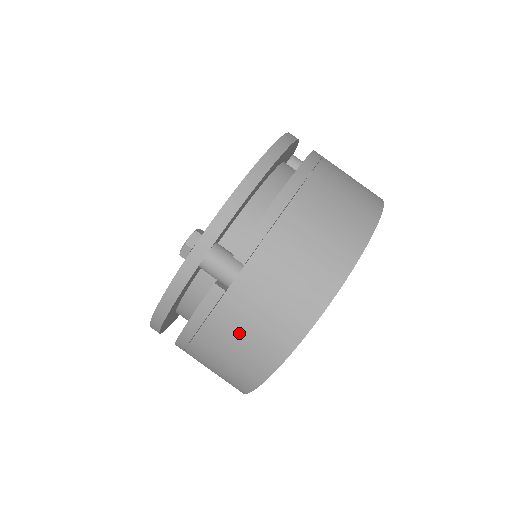
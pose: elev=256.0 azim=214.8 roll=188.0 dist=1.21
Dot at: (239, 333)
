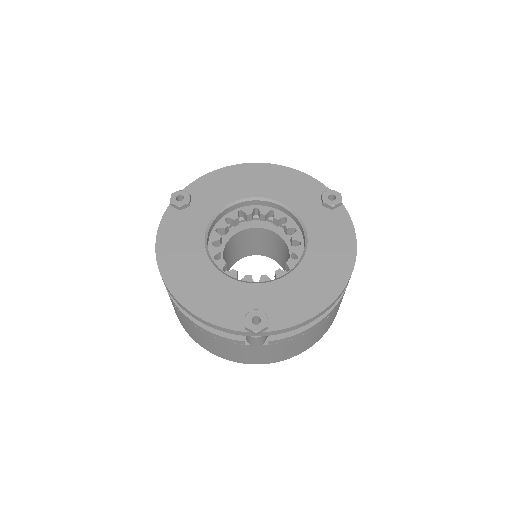
Dot at: (226, 349)
